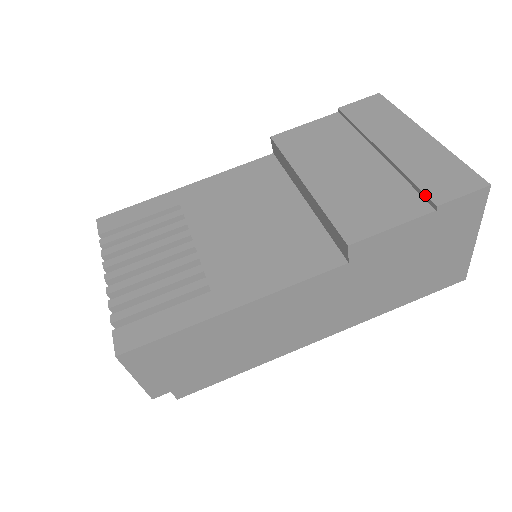
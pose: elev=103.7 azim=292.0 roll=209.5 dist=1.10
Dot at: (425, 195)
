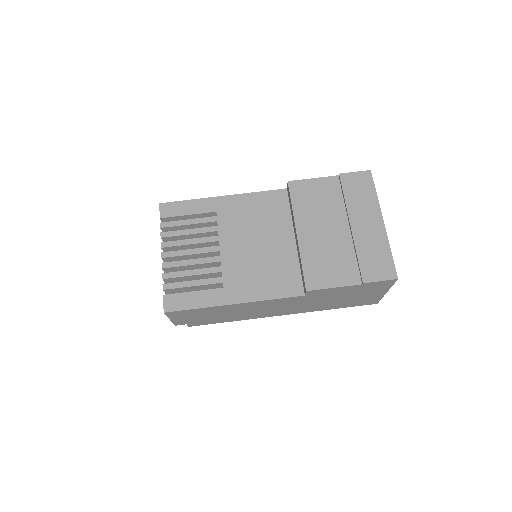
Dot at: (360, 272)
